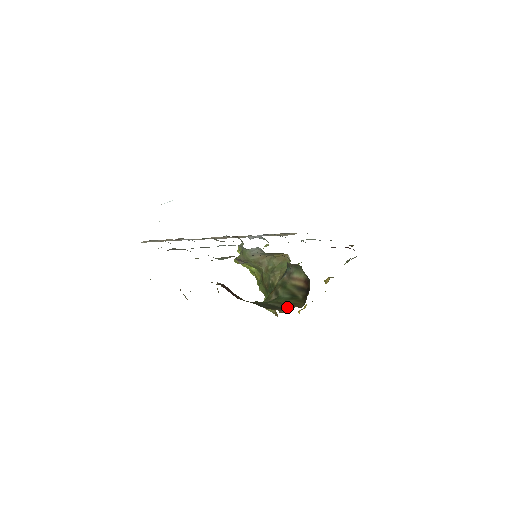
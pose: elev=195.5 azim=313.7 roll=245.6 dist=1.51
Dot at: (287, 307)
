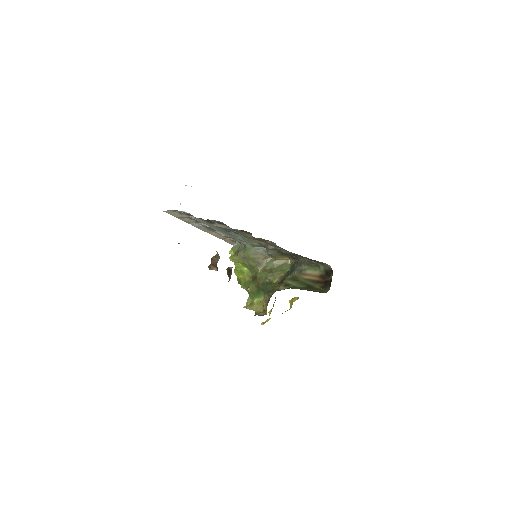
Dot at: occluded
